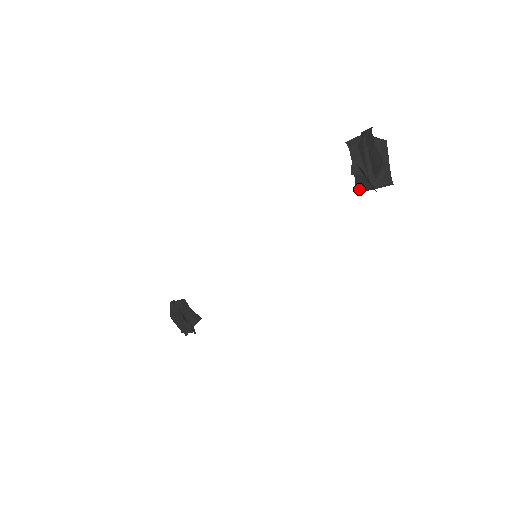
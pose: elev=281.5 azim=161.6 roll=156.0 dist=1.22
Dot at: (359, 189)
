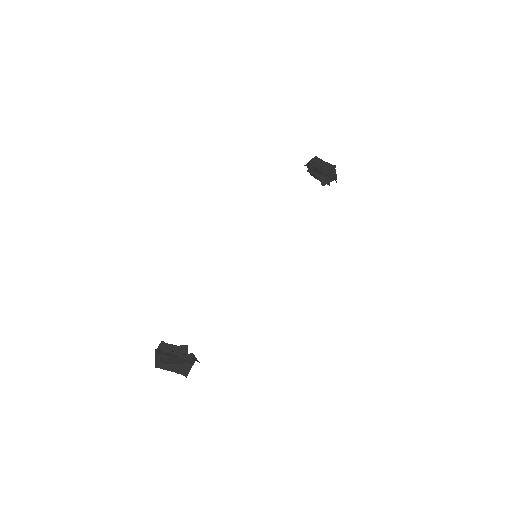
Dot at: (324, 184)
